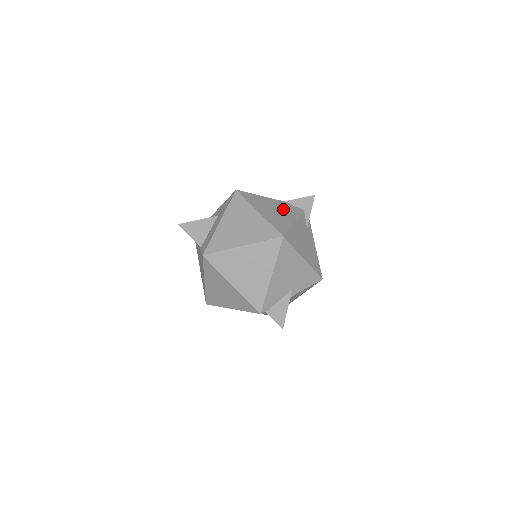
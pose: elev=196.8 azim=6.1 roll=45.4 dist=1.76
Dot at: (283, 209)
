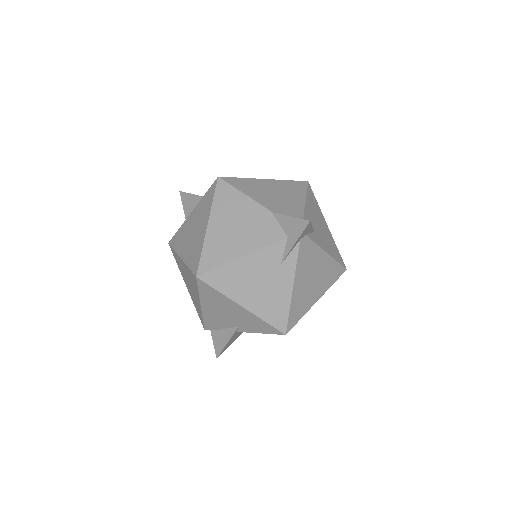
Dot at: (252, 227)
